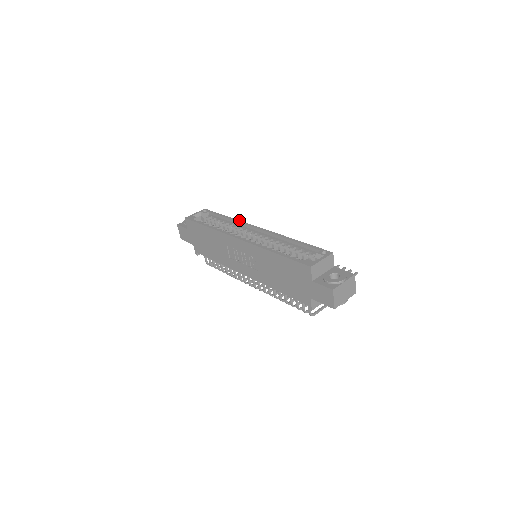
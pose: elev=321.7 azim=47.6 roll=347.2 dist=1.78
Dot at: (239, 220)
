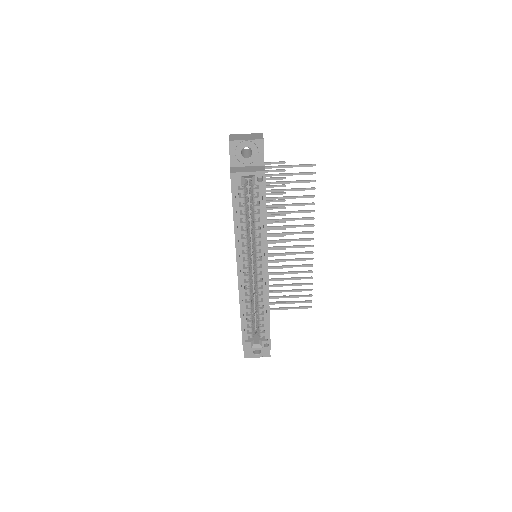
Dot at: occluded
